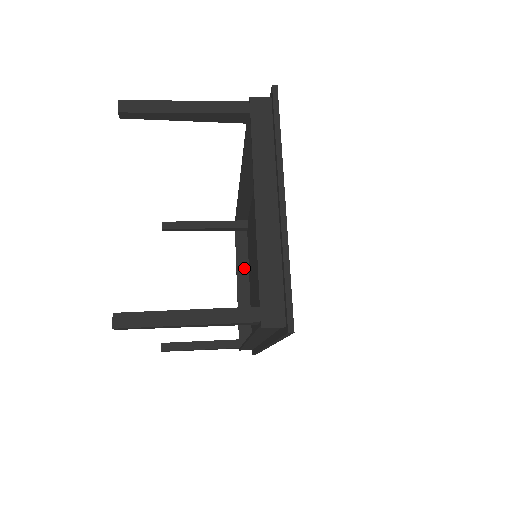
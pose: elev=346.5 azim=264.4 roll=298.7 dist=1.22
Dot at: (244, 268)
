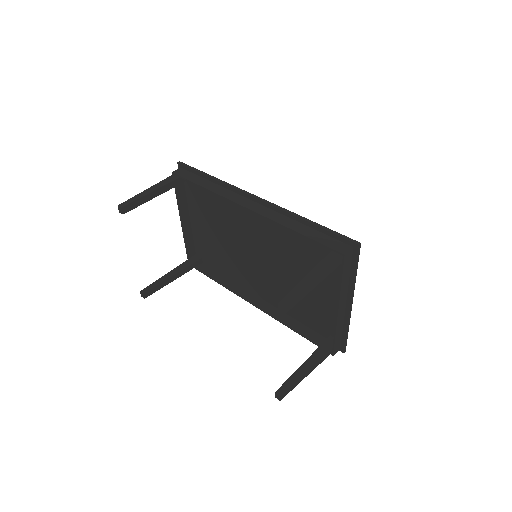
Dot at: (185, 208)
